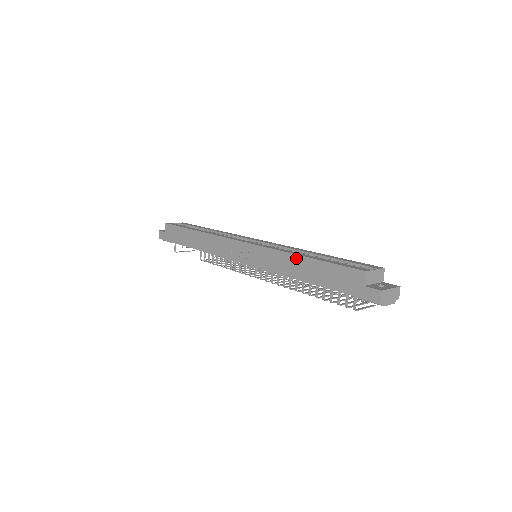
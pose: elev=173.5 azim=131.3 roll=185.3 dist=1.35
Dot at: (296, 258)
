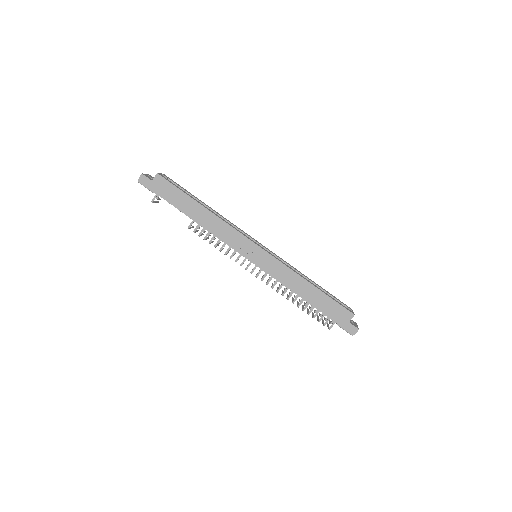
Dot at: (306, 283)
